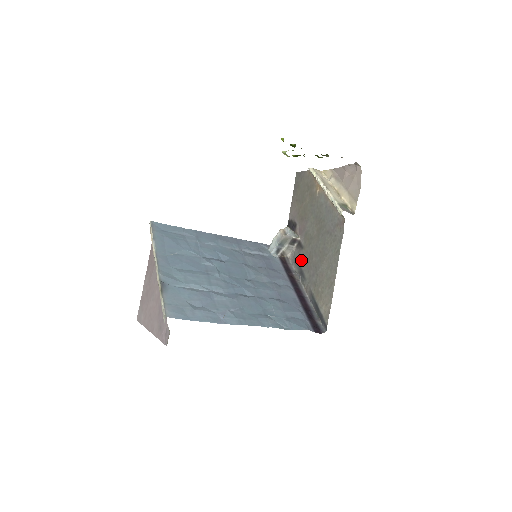
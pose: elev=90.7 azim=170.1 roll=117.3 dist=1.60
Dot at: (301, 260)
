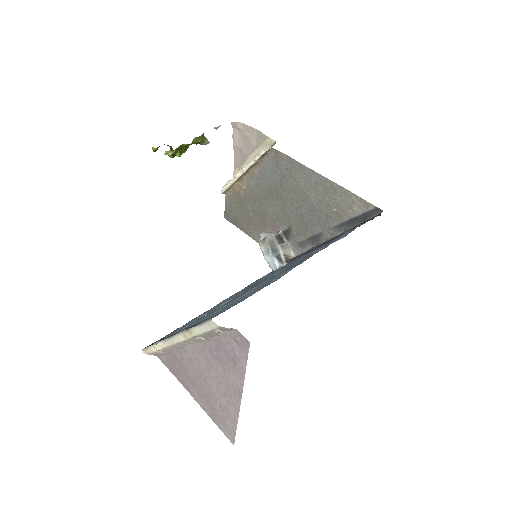
Dot at: (301, 235)
